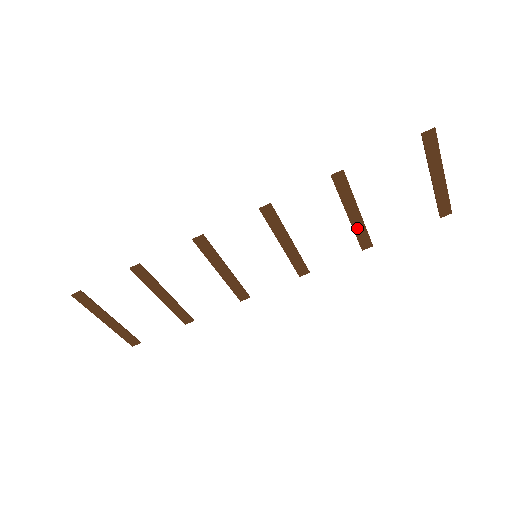
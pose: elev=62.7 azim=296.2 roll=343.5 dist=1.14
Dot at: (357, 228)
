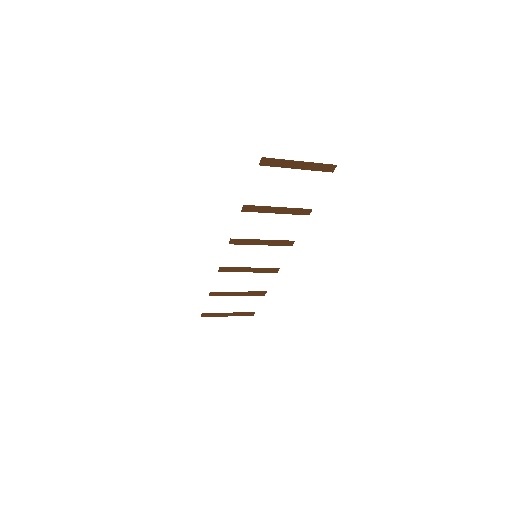
Dot at: (290, 212)
